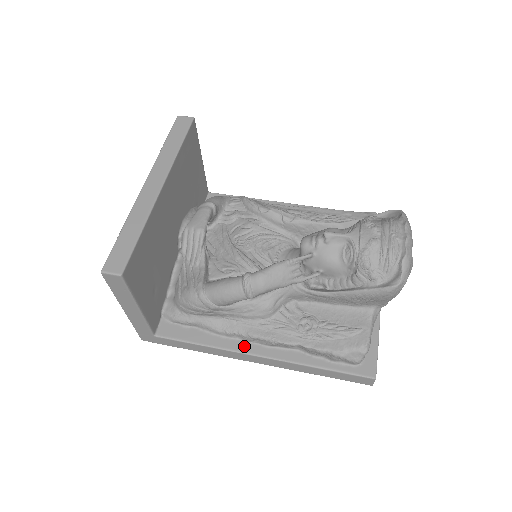
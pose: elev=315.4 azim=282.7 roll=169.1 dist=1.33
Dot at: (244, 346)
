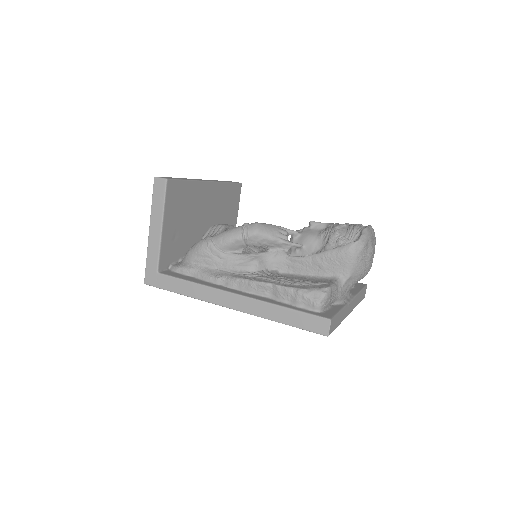
Dot at: (226, 288)
